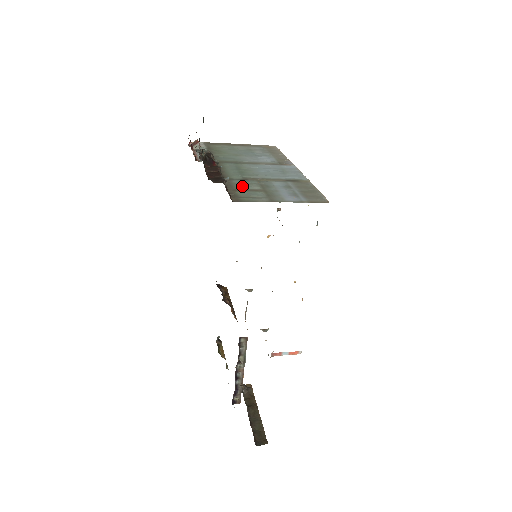
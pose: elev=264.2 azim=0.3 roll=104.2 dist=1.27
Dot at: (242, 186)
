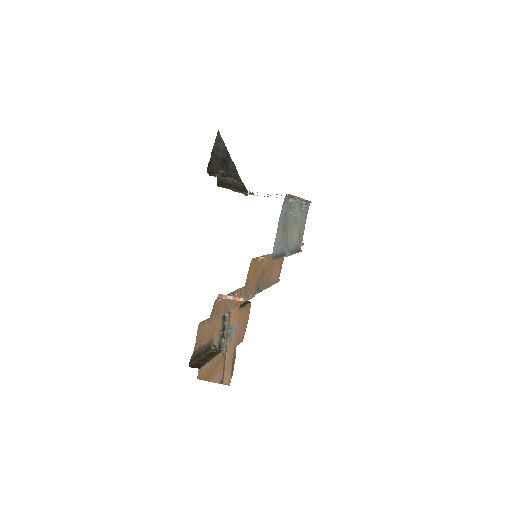
Dot at: occluded
